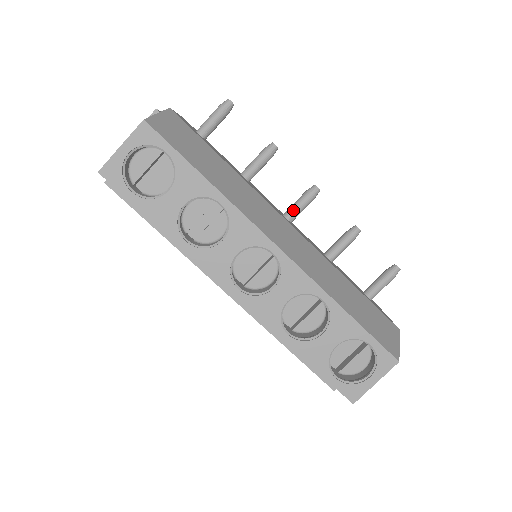
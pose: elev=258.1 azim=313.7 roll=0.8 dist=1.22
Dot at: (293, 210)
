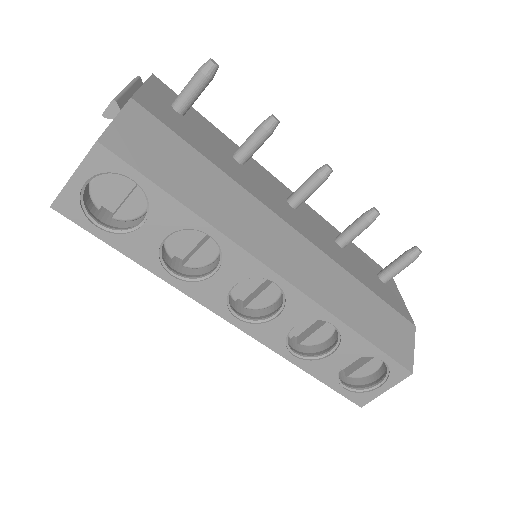
Dot at: (299, 196)
